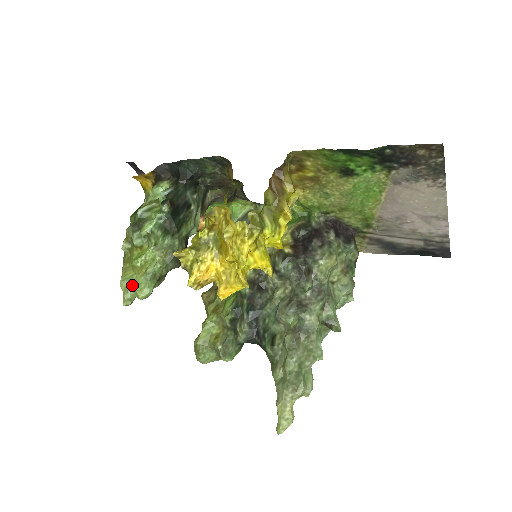
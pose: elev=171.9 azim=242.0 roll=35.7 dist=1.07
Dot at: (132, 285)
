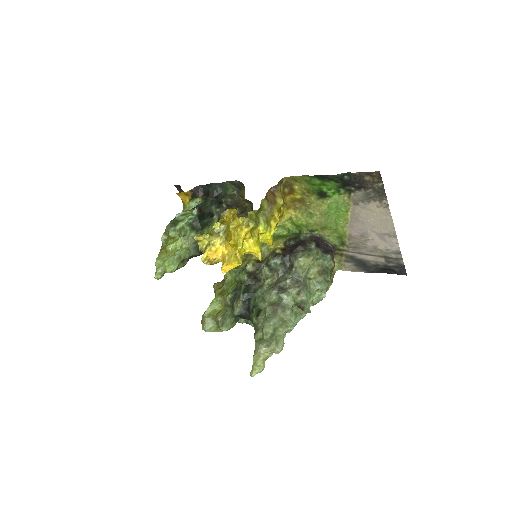
Dot at: (163, 263)
